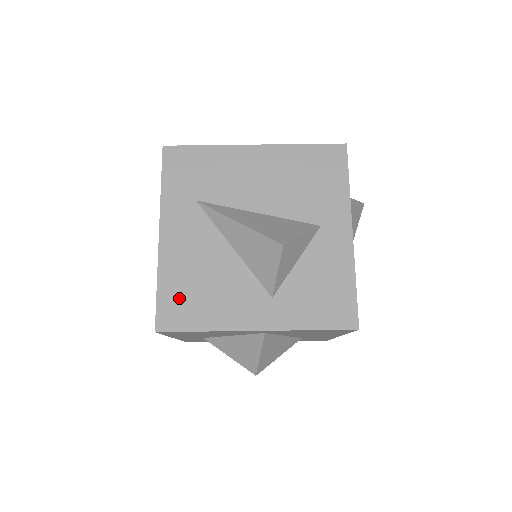
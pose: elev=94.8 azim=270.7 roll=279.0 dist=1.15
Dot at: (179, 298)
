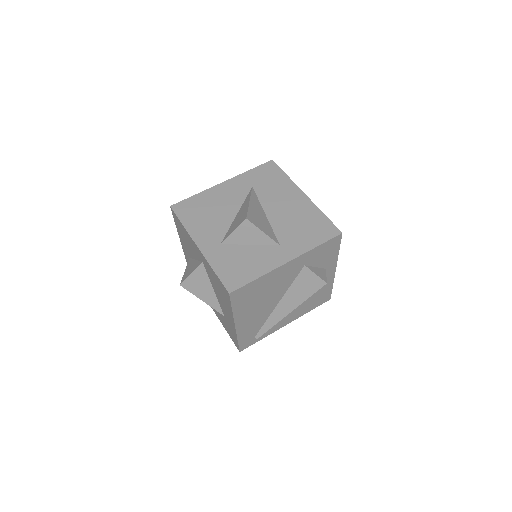
Dot at: (194, 206)
